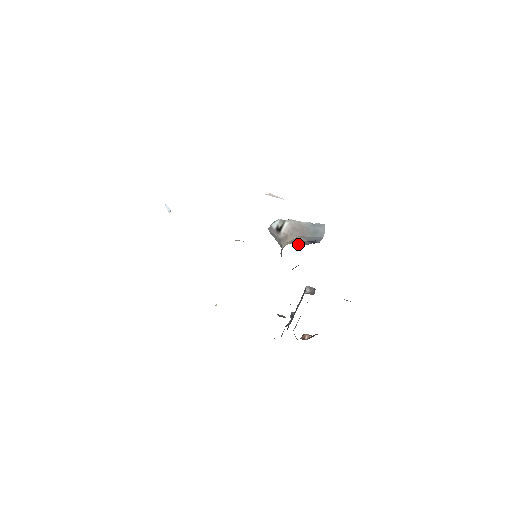
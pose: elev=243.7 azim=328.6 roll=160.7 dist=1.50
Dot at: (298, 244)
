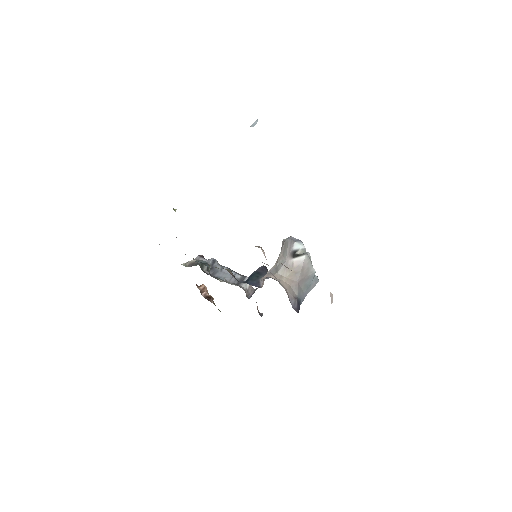
Dot at: (291, 299)
